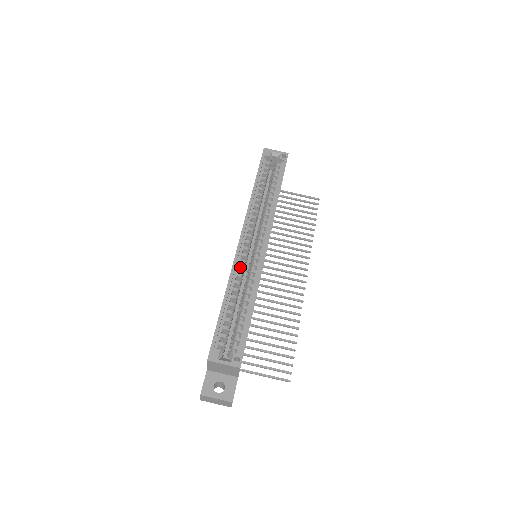
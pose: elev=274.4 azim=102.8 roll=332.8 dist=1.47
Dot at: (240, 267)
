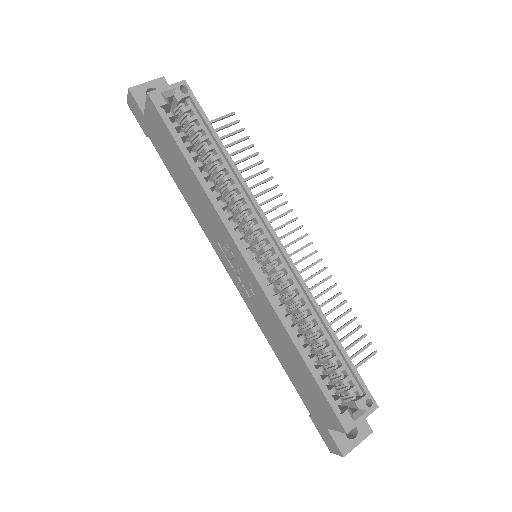
Dot at: (276, 296)
